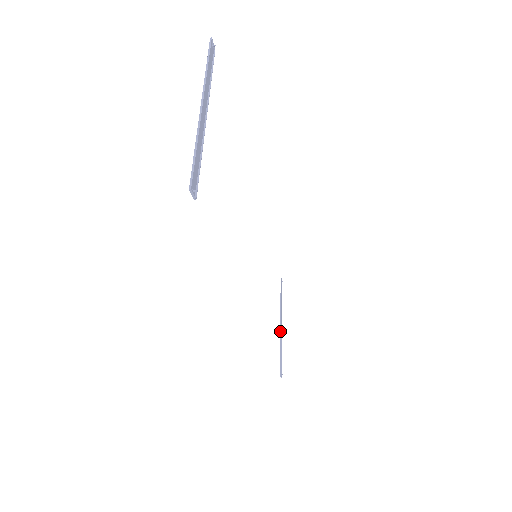
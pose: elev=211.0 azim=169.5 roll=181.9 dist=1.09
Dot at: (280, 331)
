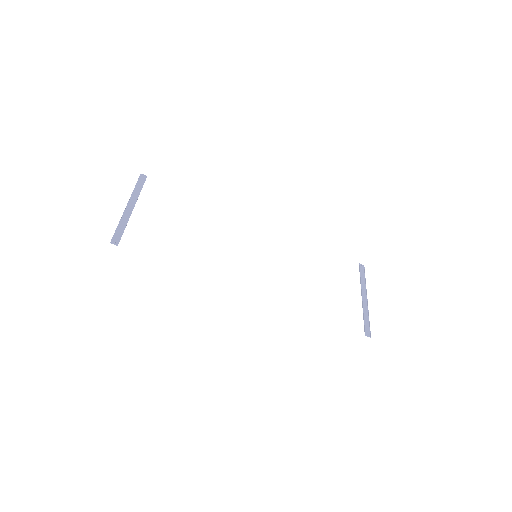
Dot at: (362, 302)
